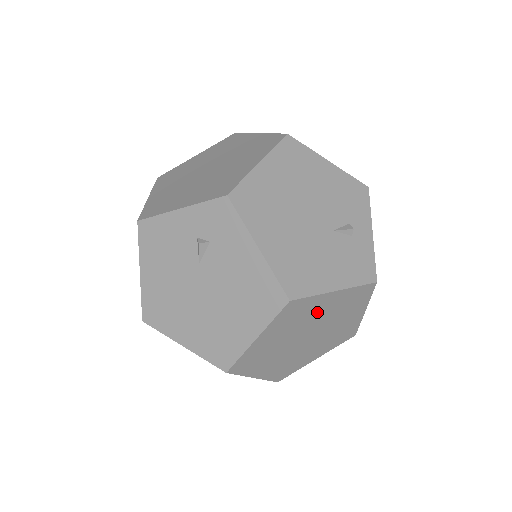
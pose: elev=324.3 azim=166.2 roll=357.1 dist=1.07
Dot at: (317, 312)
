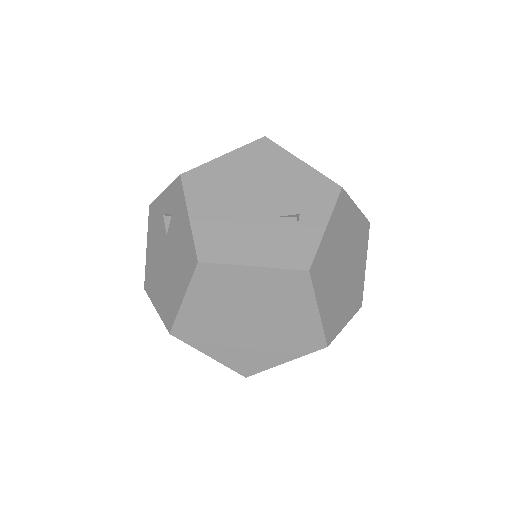
Dot at: (244, 289)
